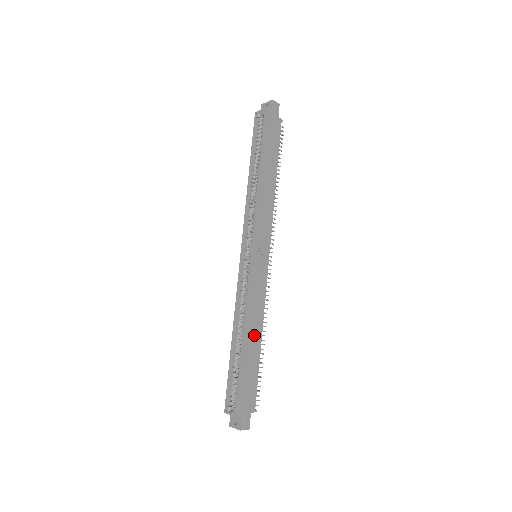
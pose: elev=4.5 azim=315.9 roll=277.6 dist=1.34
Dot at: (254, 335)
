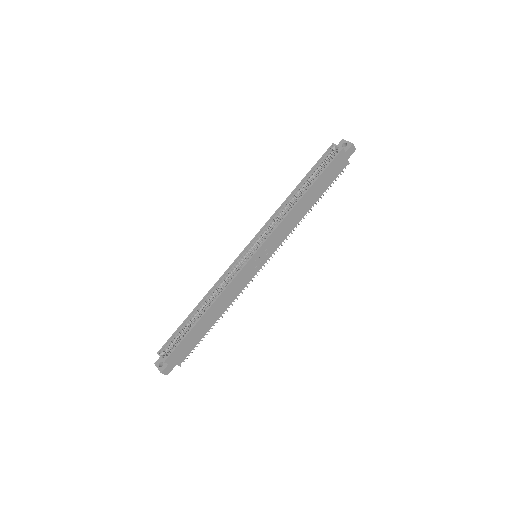
Dot at: (215, 313)
